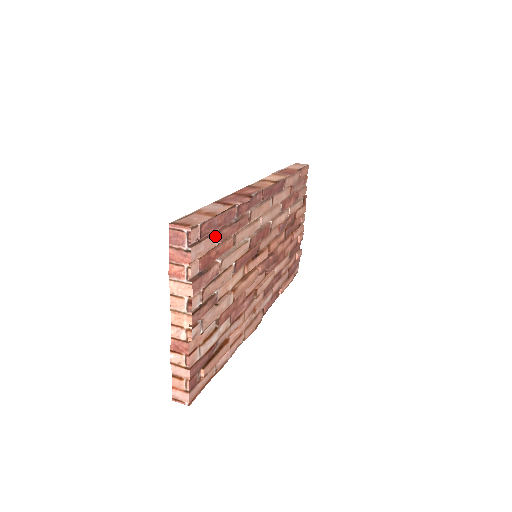
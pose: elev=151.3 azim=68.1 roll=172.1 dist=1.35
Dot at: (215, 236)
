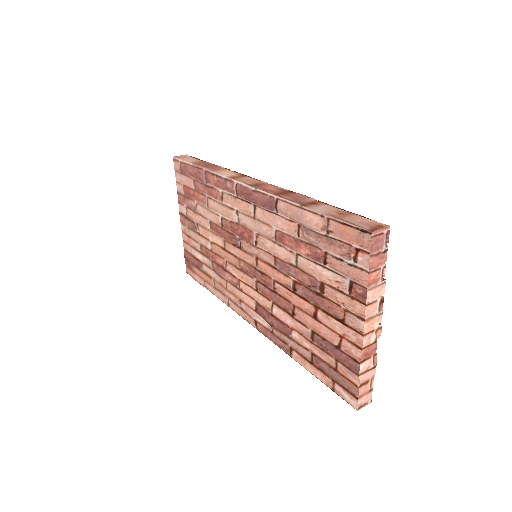
Dot at: occluded
